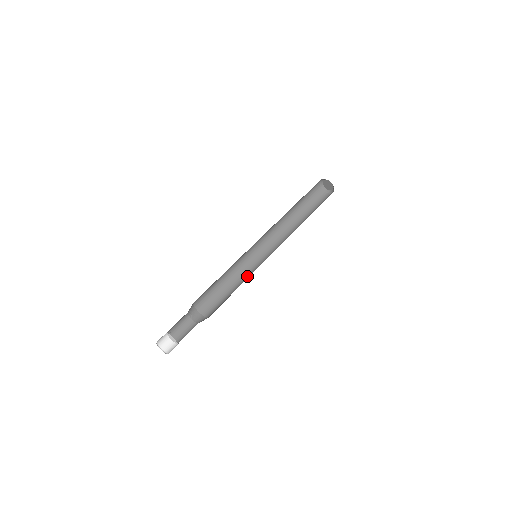
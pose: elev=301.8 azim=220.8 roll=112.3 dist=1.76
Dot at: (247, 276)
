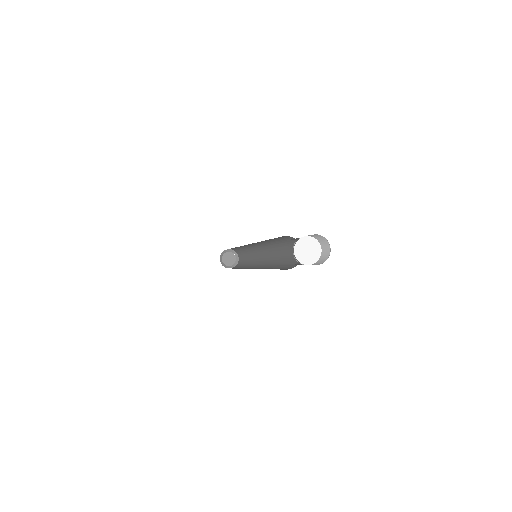
Dot at: (275, 258)
